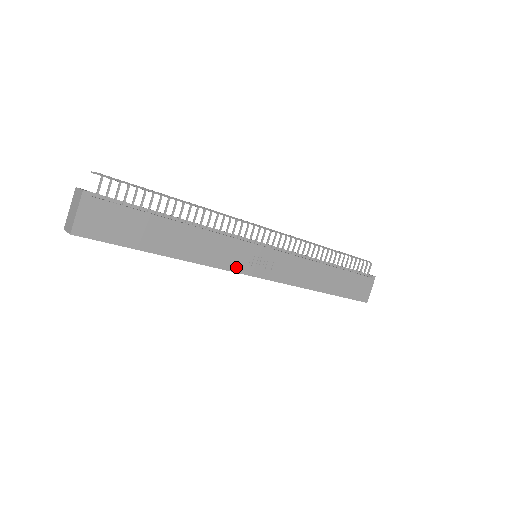
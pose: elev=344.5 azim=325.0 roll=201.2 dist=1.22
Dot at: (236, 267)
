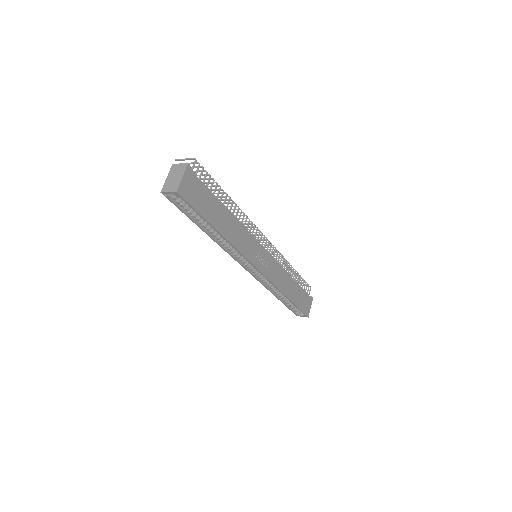
Dot at: (250, 257)
